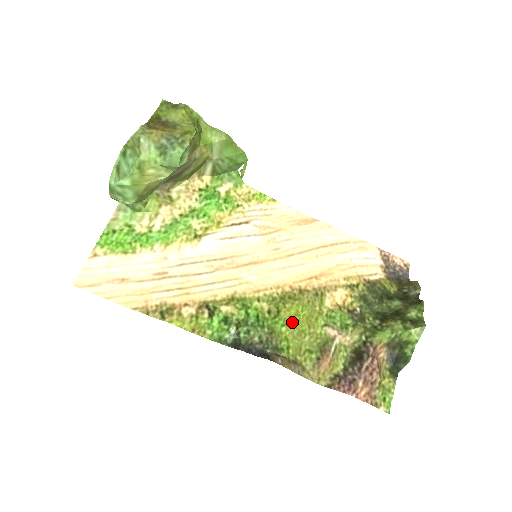
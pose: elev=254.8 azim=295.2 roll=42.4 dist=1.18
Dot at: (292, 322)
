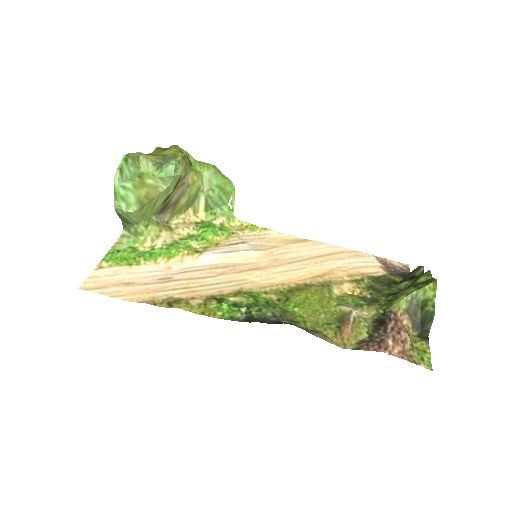
Dot at: (304, 304)
